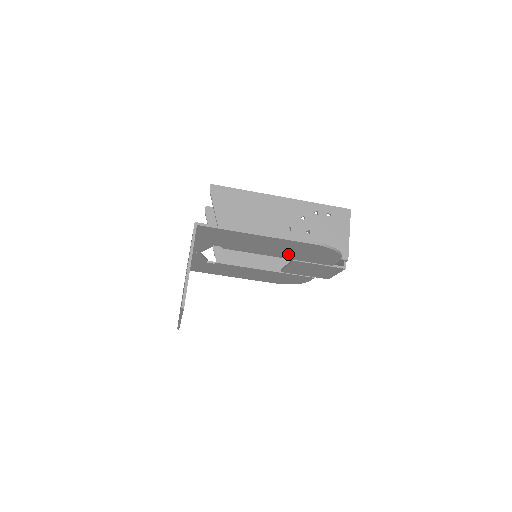
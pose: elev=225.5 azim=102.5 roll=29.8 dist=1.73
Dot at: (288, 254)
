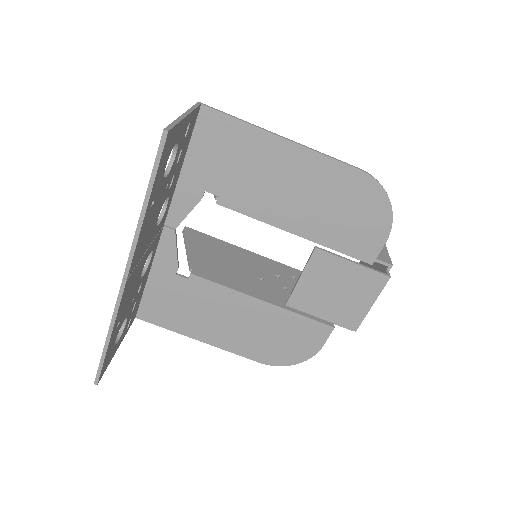
Dot at: (313, 219)
